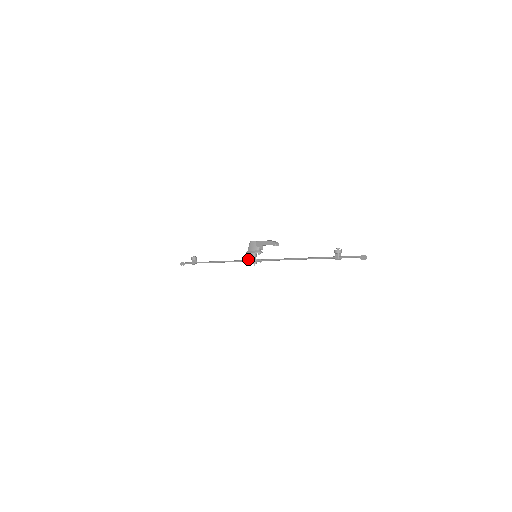
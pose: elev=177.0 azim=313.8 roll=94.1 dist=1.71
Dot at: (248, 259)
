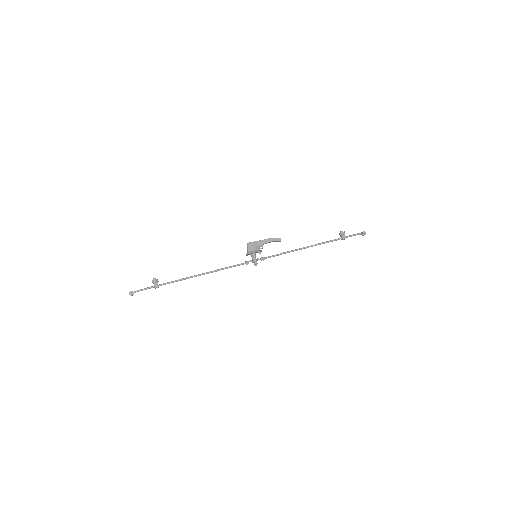
Dot at: (247, 261)
